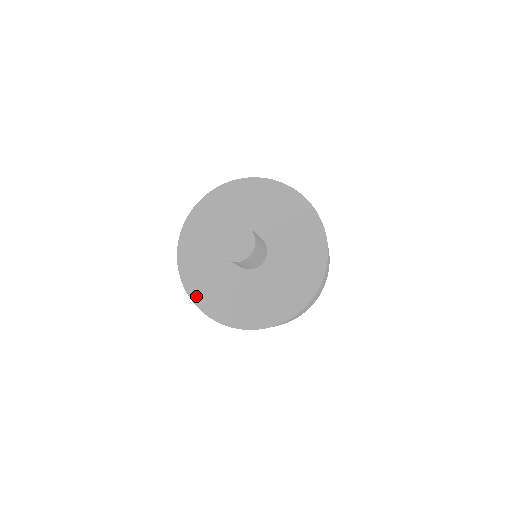
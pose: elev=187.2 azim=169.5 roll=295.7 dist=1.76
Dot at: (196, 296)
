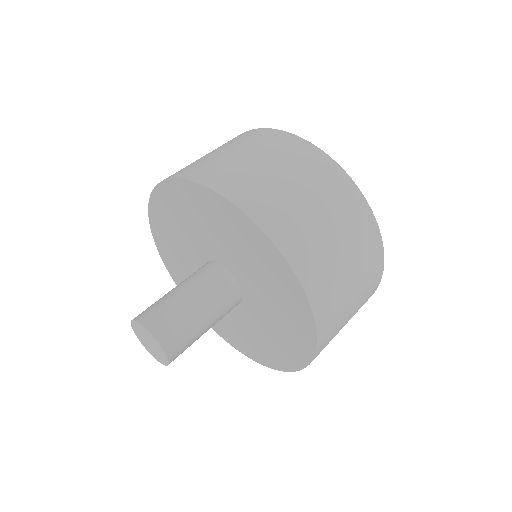
Dot at: (173, 274)
